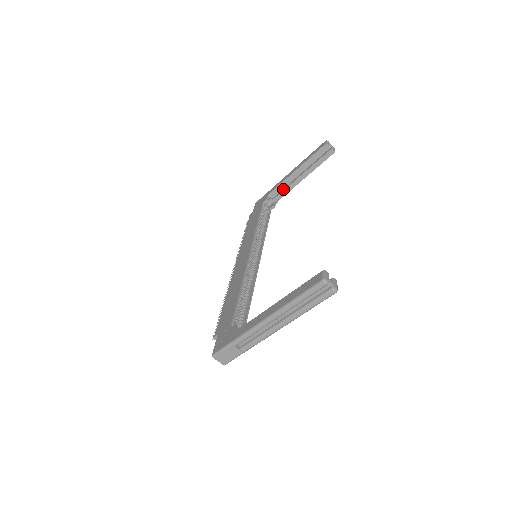
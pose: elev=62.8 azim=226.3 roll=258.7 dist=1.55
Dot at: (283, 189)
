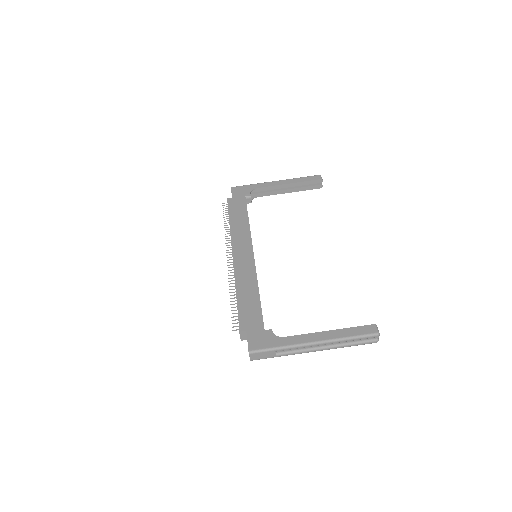
Dot at: (264, 191)
